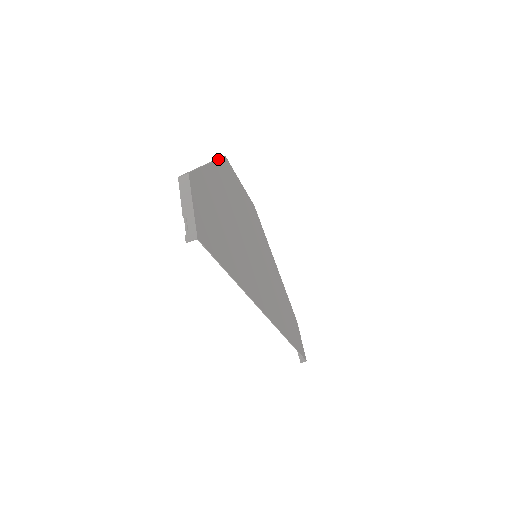
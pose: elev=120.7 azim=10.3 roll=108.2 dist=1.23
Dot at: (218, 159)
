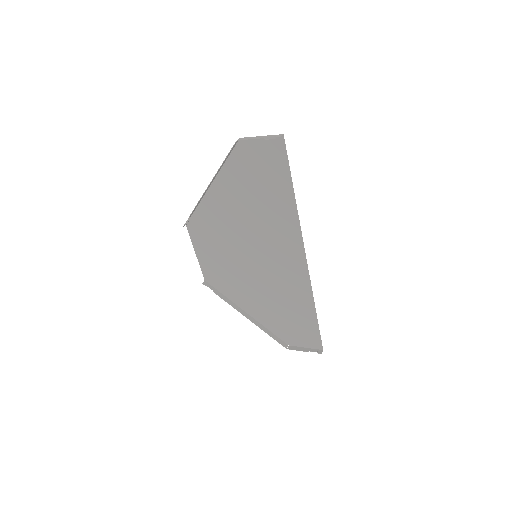
Dot at: (198, 204)
